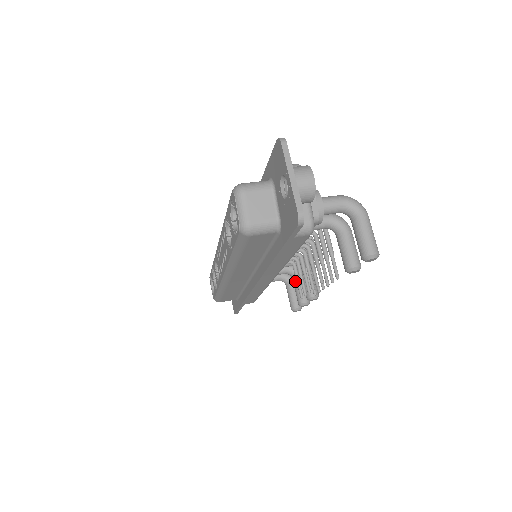
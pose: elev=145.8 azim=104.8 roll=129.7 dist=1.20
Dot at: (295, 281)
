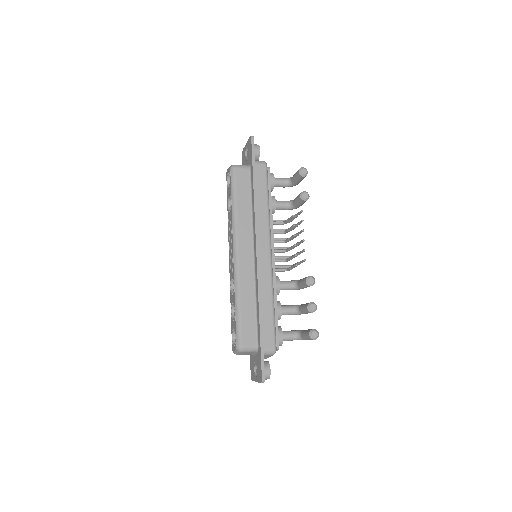
Dot at: (301, 306)
